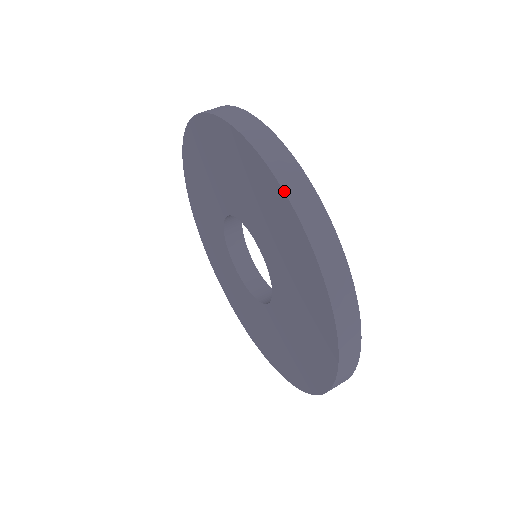
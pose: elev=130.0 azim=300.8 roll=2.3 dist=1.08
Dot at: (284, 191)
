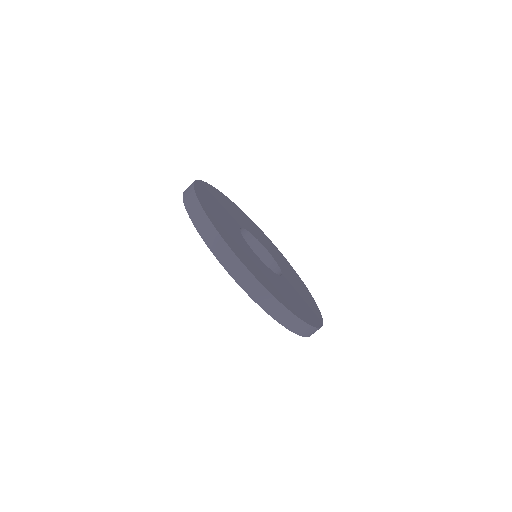
Dot at: (218, 260)
